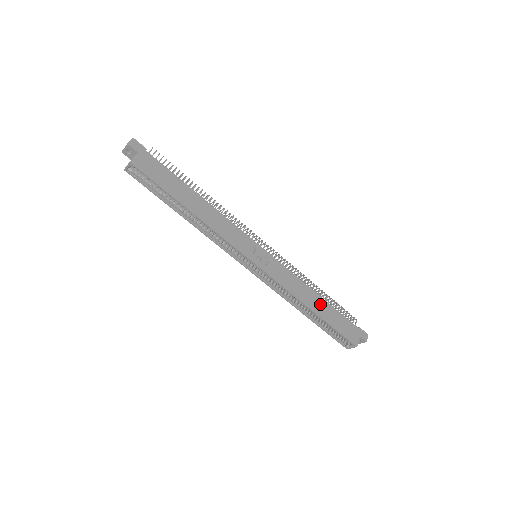
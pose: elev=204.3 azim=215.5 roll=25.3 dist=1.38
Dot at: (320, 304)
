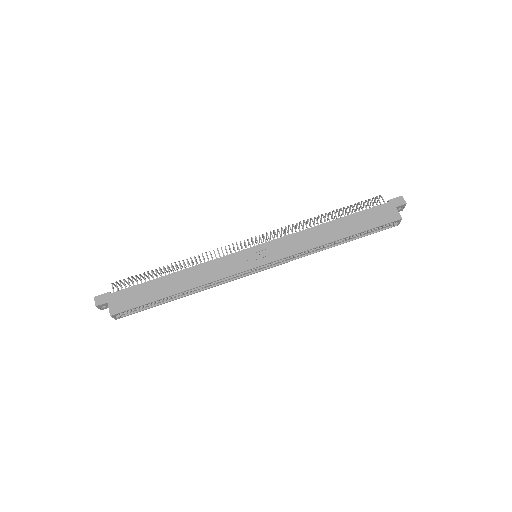
Dot at: (338, 227)
